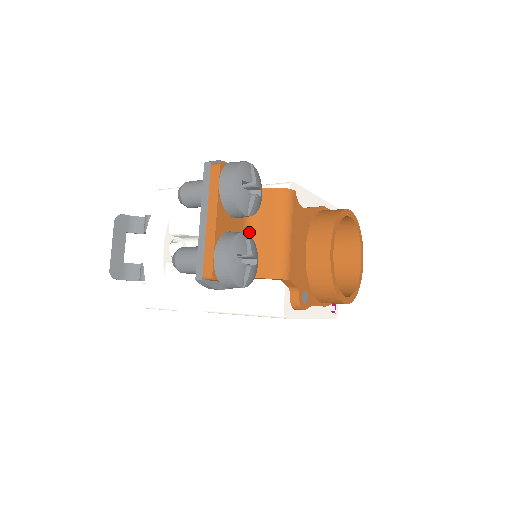
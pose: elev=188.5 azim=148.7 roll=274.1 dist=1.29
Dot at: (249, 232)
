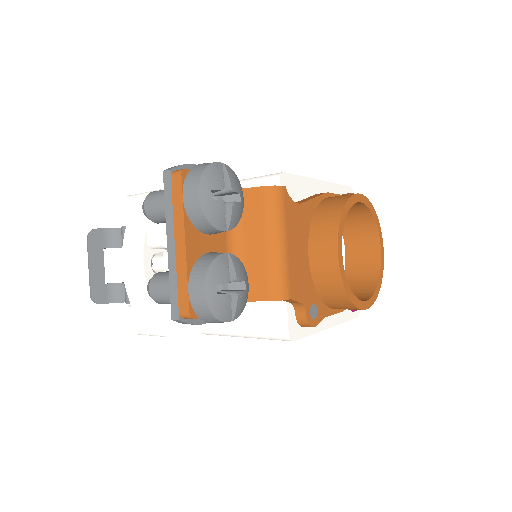
Dot at: (234, 246)
